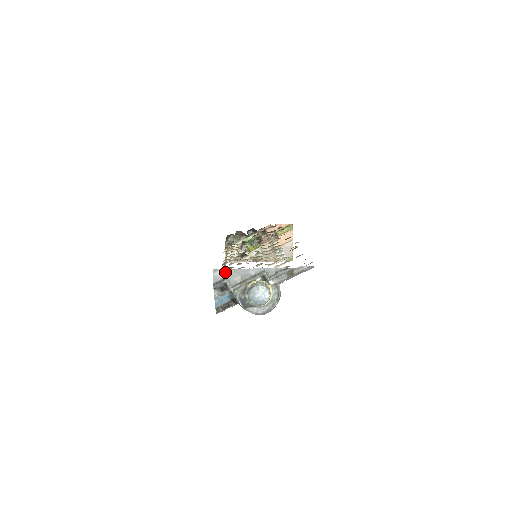
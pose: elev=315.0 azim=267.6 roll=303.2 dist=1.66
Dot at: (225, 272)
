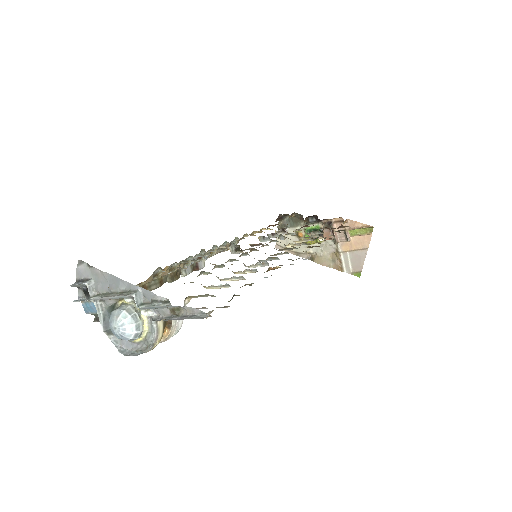
Dot at: (91, 270)
